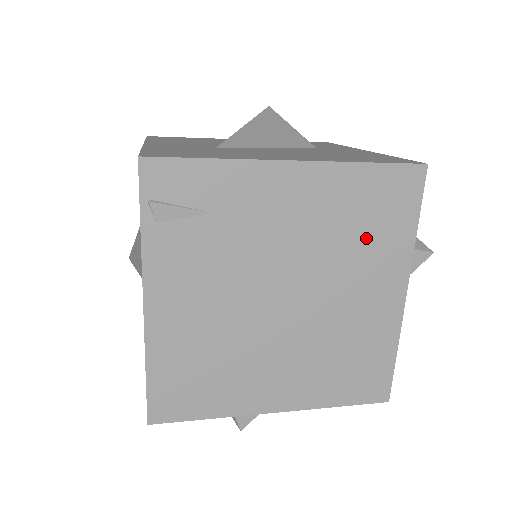
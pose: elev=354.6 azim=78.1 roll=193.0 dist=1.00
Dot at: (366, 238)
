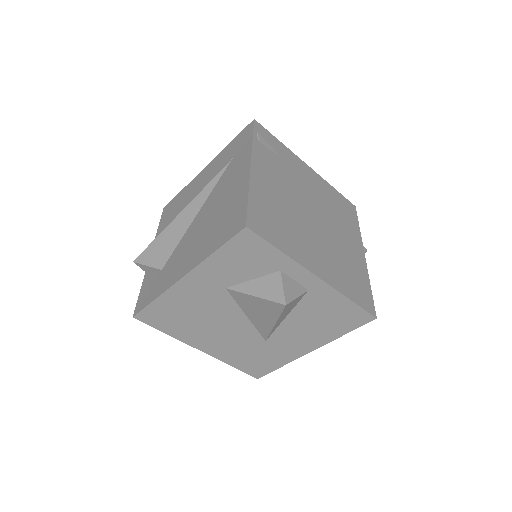
Dot at: (341, 216)
